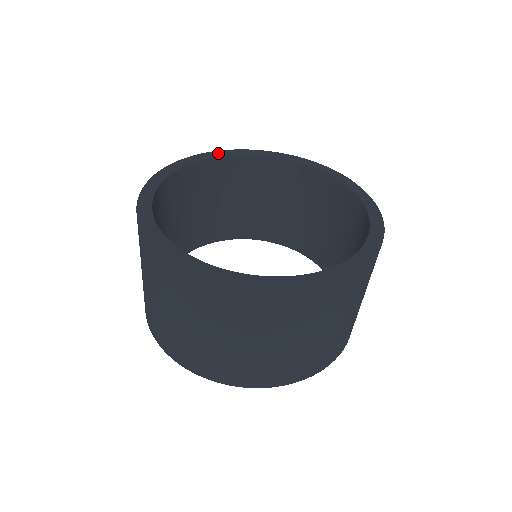
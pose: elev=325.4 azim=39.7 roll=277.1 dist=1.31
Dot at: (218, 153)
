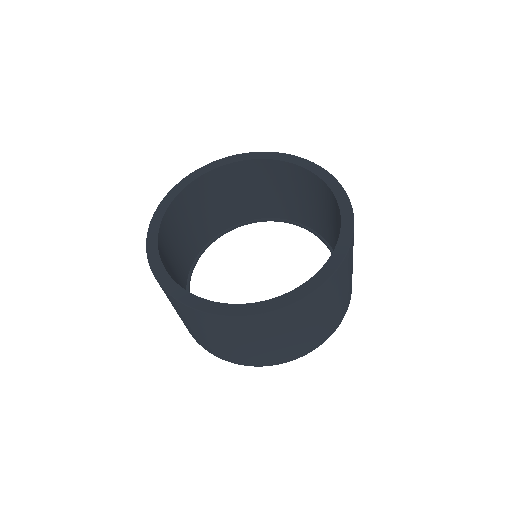
Dot at: (251, 155)
